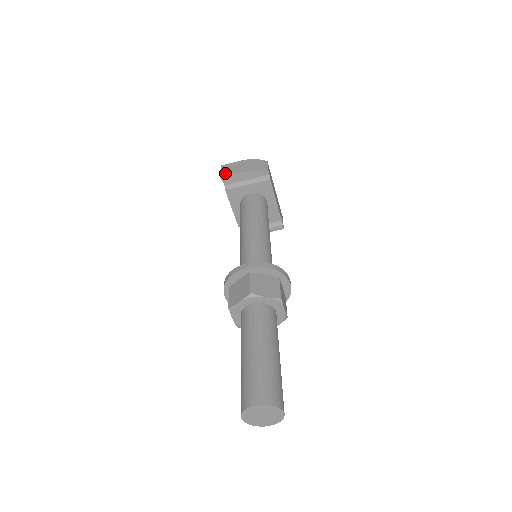
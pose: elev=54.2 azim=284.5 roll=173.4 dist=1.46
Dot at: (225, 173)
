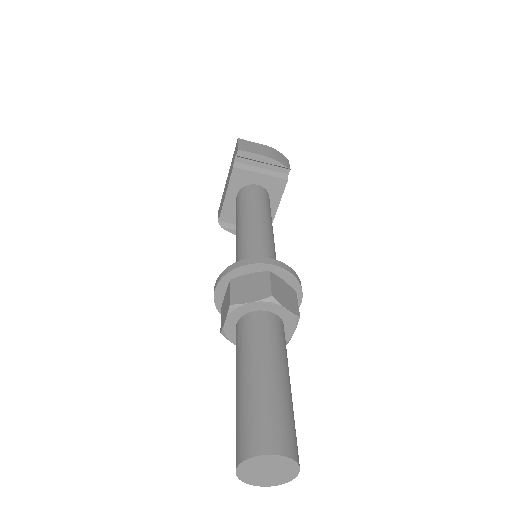
Dot at: (244, 148)
